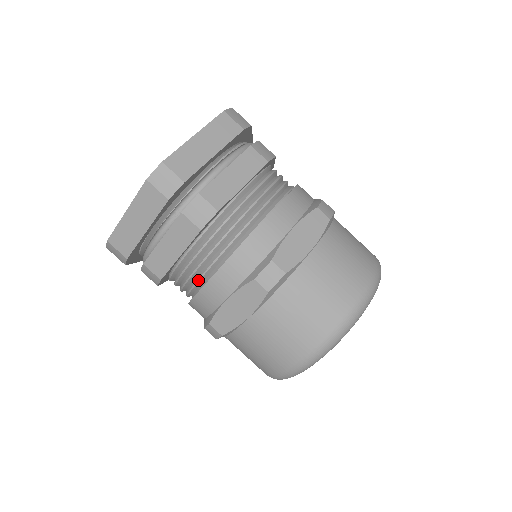
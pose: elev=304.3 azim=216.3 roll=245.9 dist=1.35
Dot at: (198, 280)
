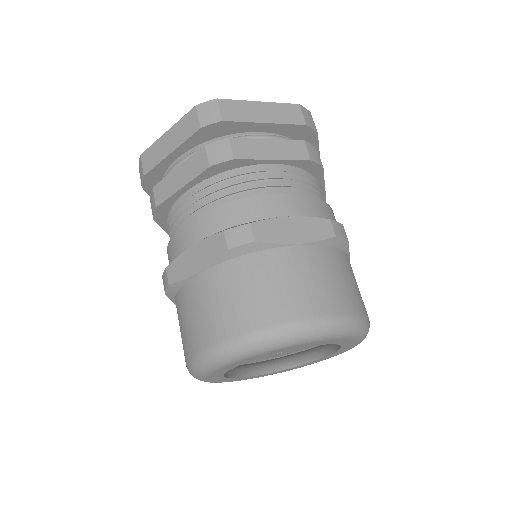
Dot at: (183, 221)
